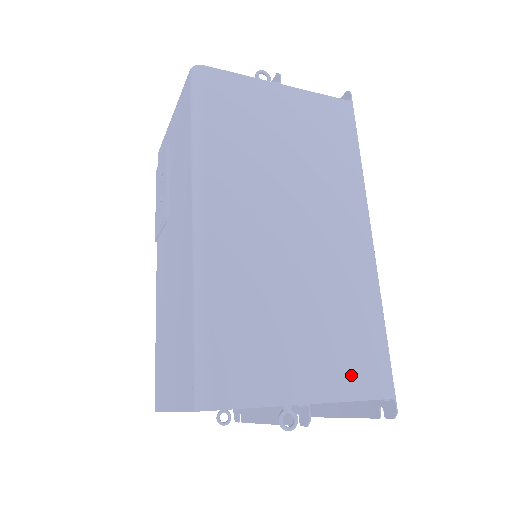
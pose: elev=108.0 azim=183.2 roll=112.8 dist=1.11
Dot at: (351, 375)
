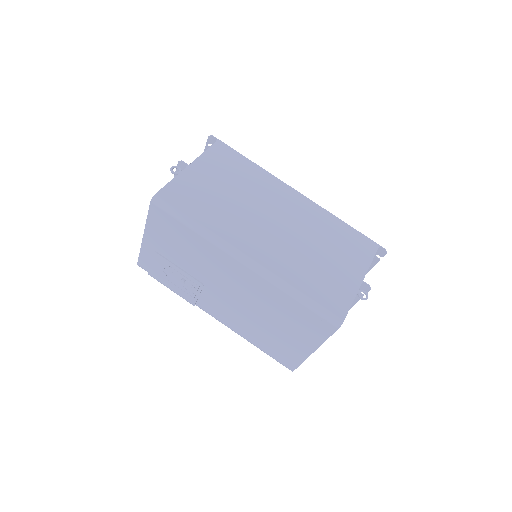
Dot at: (360, 255)
